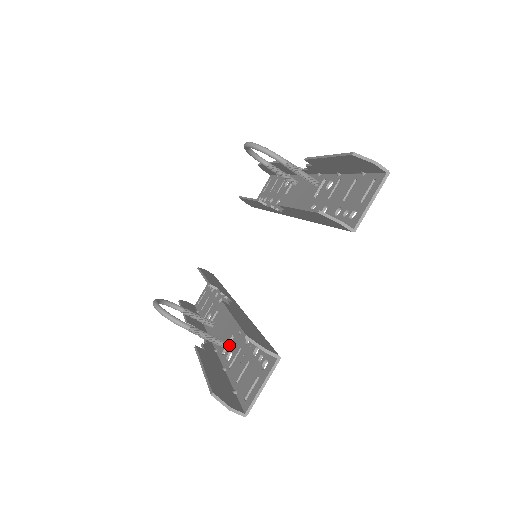
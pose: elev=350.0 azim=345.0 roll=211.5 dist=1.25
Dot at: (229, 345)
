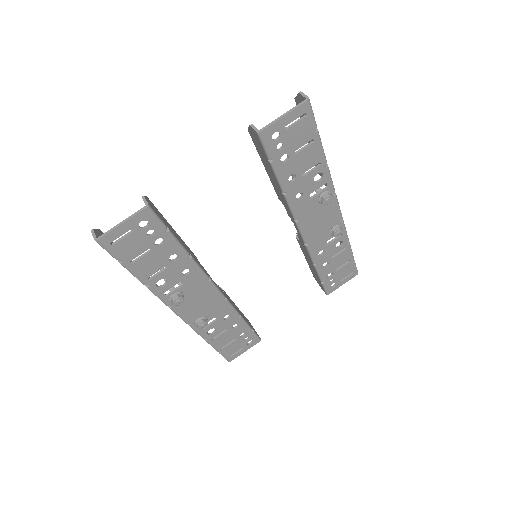
Dot at: (172, 284)
